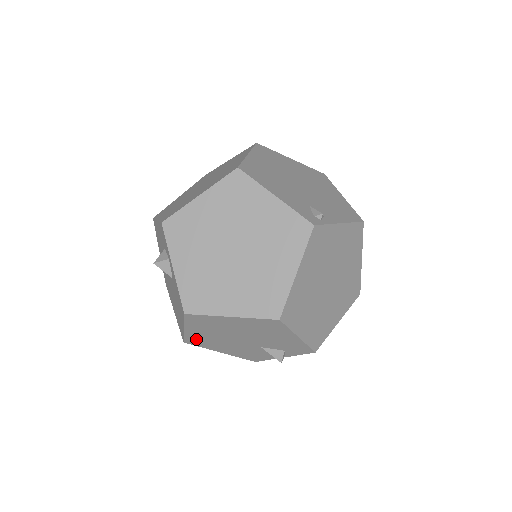
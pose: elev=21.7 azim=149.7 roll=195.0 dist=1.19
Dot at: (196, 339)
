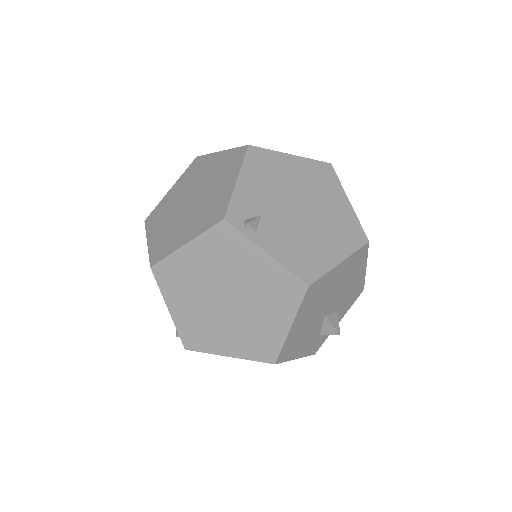
Dot at: occluded
